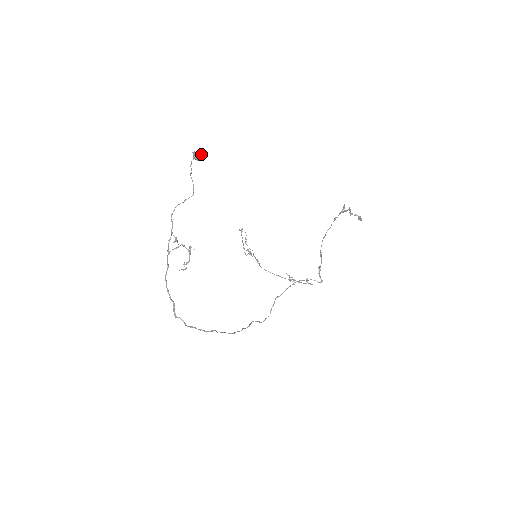
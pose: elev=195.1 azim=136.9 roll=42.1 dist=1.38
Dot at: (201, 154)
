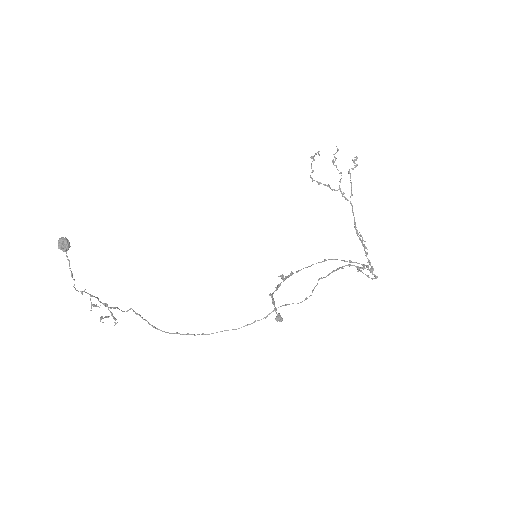
Dot at: (61, 247)
